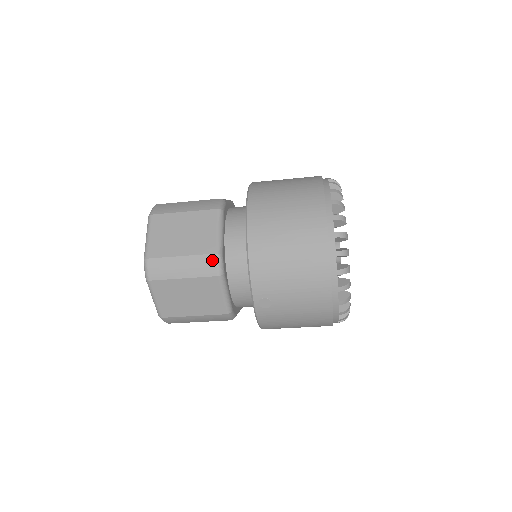
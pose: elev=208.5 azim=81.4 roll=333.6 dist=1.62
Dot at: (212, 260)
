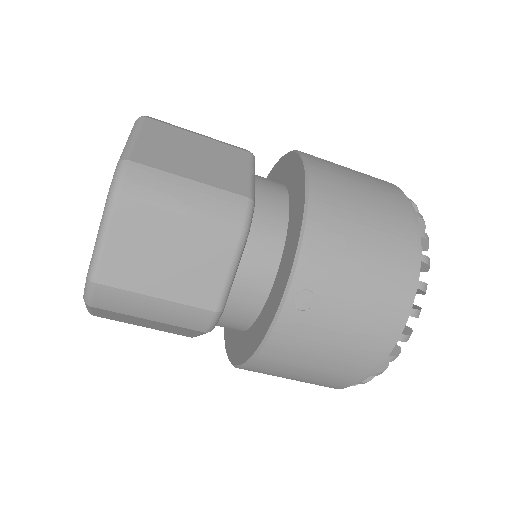
Dot at: (240, 204)
